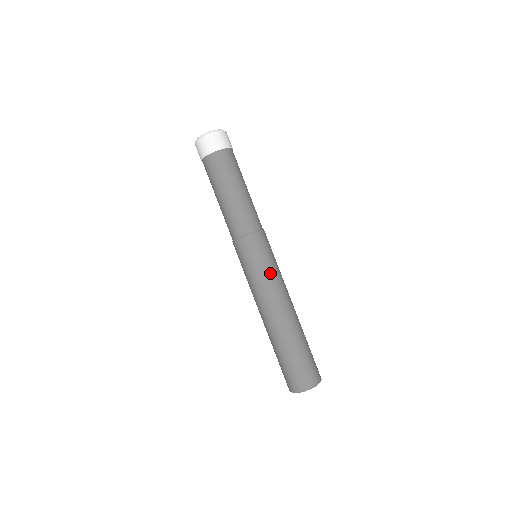
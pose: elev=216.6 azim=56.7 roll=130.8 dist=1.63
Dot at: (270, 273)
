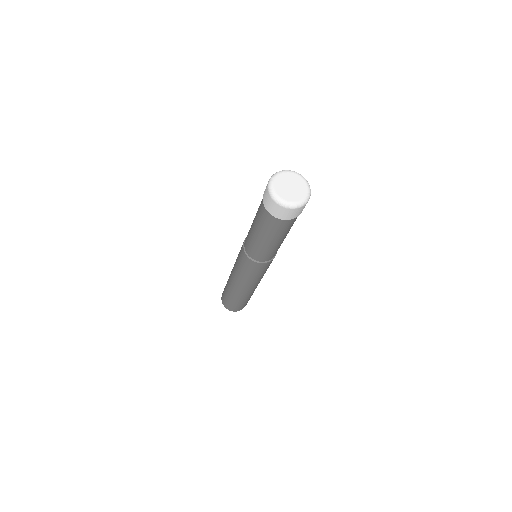
Dot at: occluded
